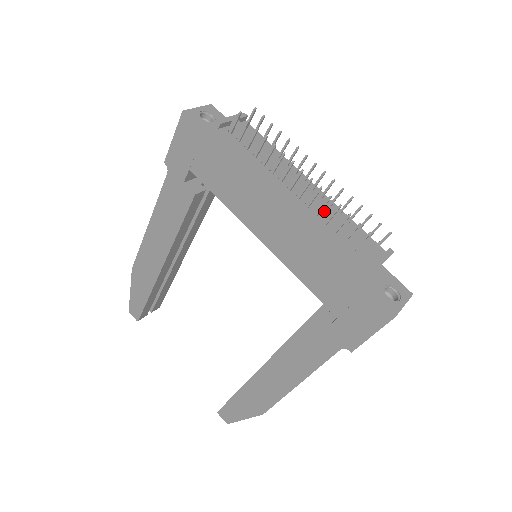
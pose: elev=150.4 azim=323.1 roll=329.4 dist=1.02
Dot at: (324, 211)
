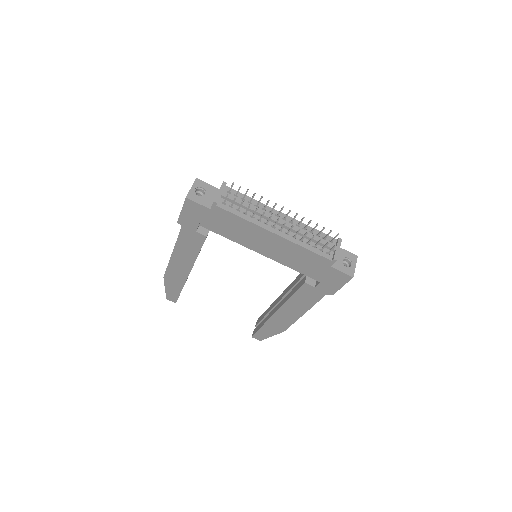
Dot at: occluded
